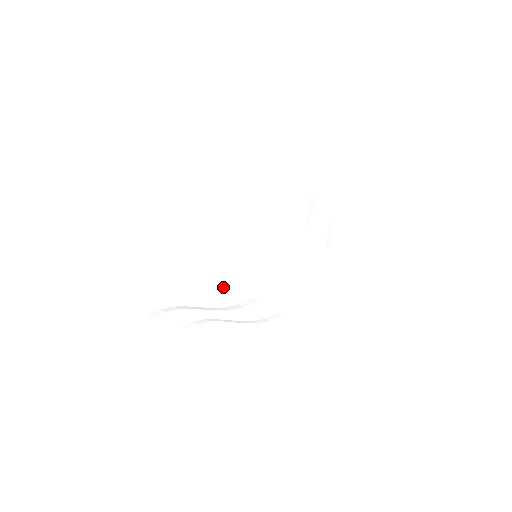
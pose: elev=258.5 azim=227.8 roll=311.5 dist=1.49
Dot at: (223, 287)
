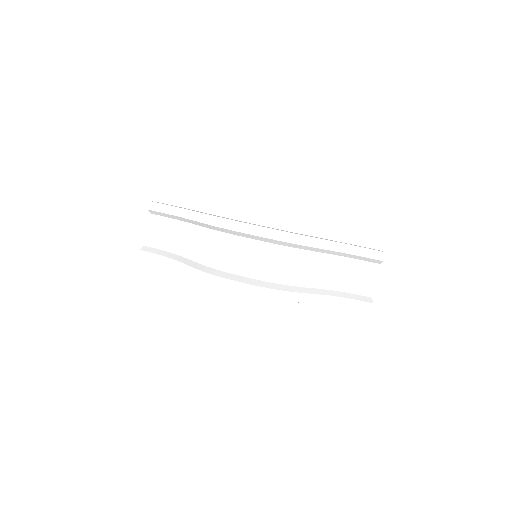
Dot at: occluded
